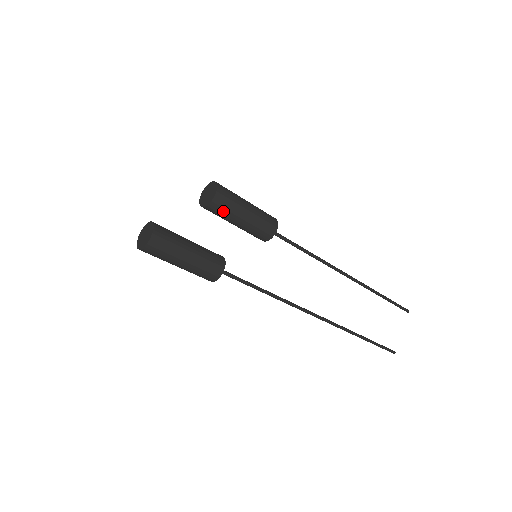
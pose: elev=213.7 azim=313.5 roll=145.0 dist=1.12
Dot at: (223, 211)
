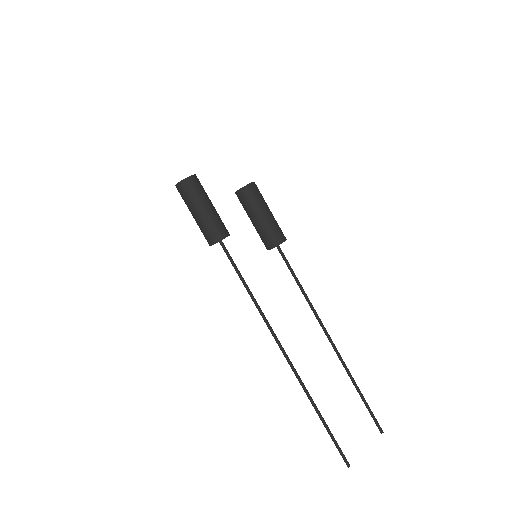
Dot at: (248, 201)
